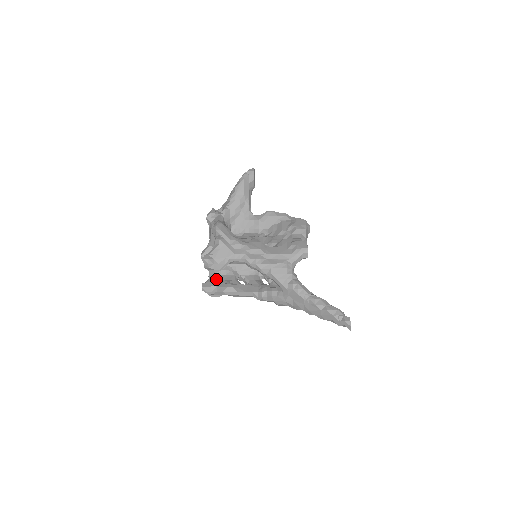
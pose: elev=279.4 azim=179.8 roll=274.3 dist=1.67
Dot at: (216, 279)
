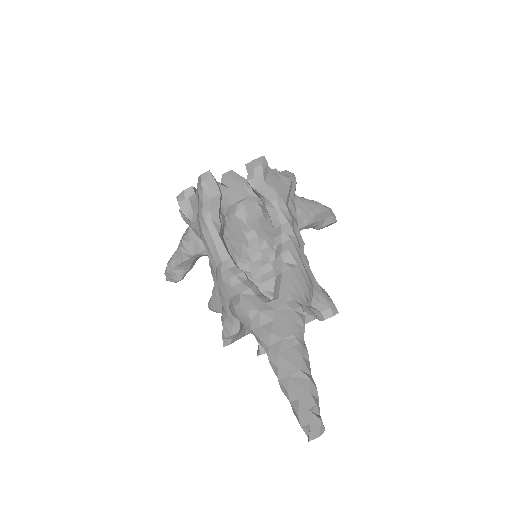
Dot at: occluded
